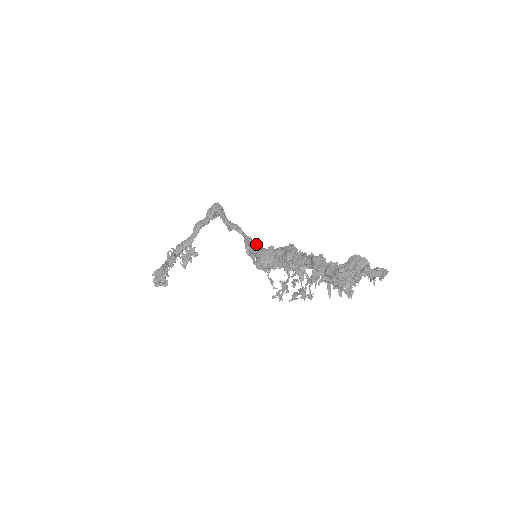
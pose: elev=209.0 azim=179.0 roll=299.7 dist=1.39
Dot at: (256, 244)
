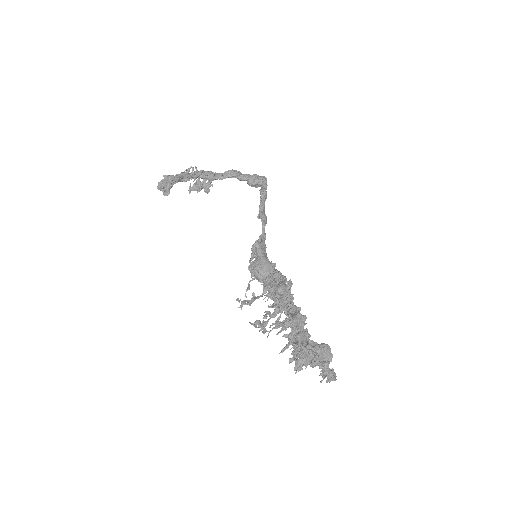
Dot at: (265, 247)
